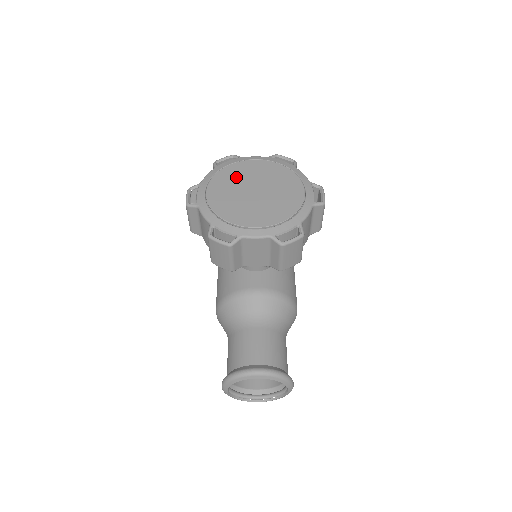
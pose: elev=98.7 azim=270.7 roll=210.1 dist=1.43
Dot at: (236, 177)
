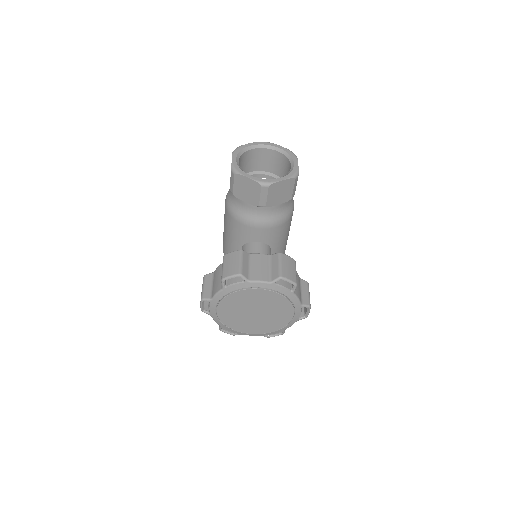
Dot at: (241, 302)
